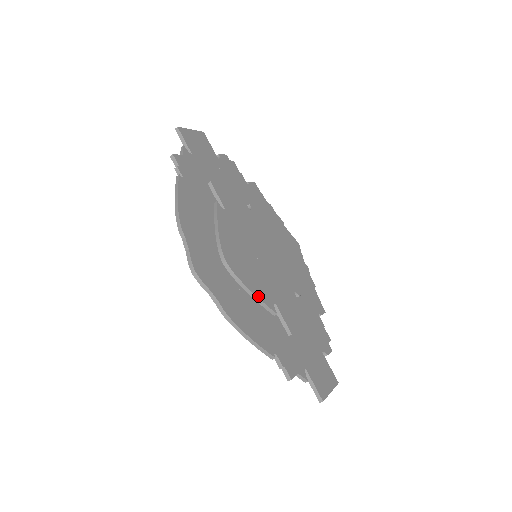
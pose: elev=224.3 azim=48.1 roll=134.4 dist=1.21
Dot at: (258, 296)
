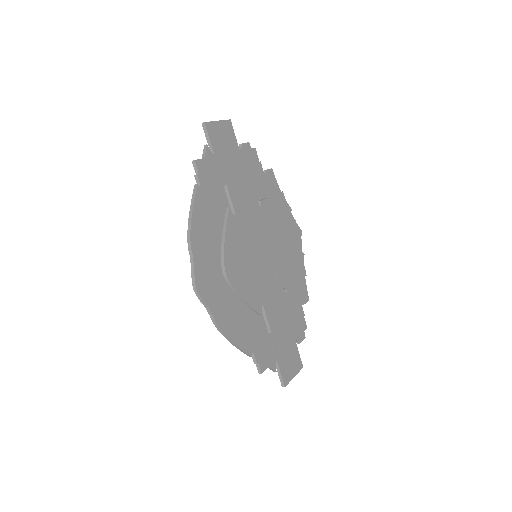
Dot at: (249, 302)
